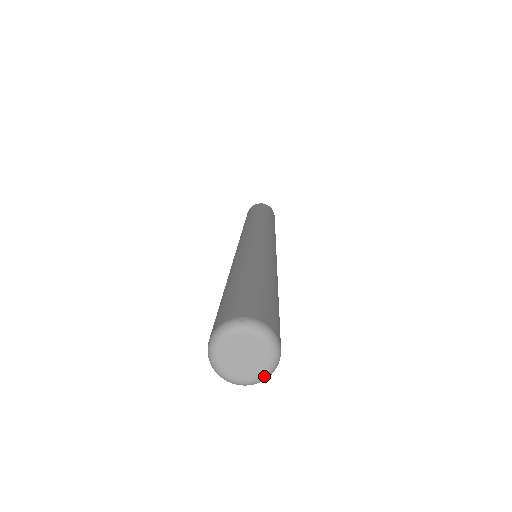
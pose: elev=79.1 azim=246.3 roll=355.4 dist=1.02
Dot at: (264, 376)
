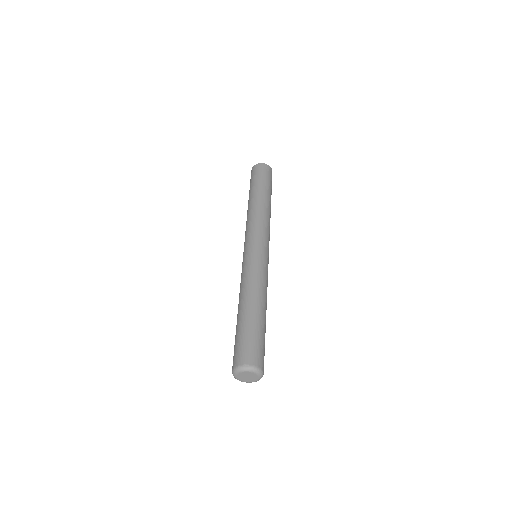
Dot at: occluded
